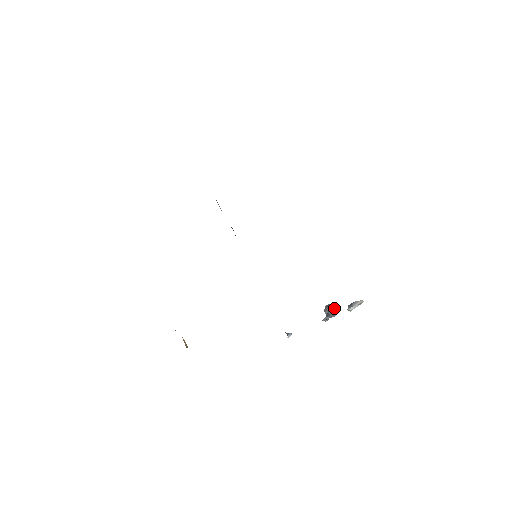
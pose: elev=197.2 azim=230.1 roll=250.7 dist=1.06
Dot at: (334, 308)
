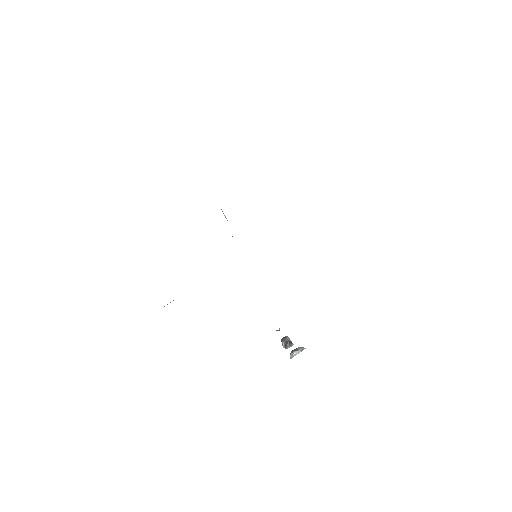
Dot at: (290, 340)
